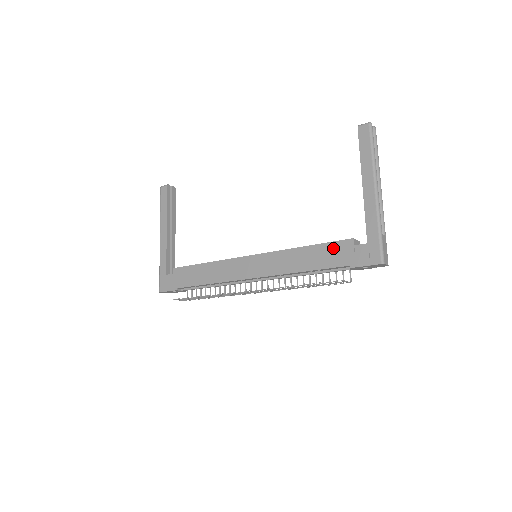
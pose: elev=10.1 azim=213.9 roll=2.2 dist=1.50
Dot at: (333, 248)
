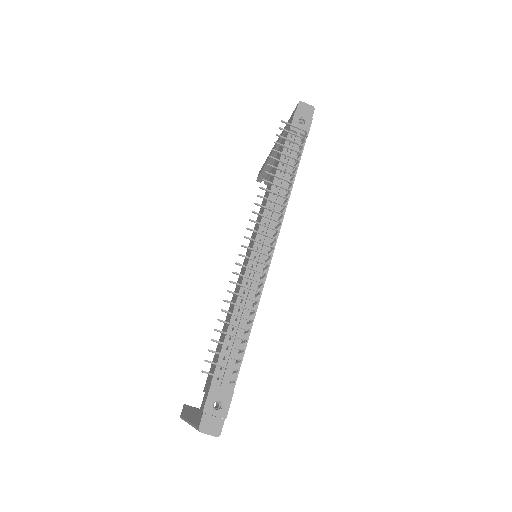
Dot at: (277, 155)
